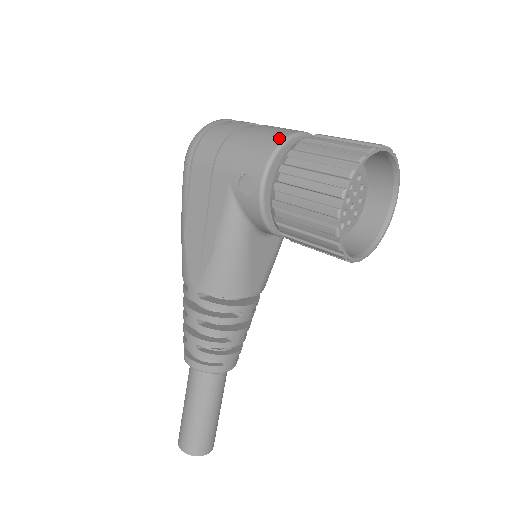
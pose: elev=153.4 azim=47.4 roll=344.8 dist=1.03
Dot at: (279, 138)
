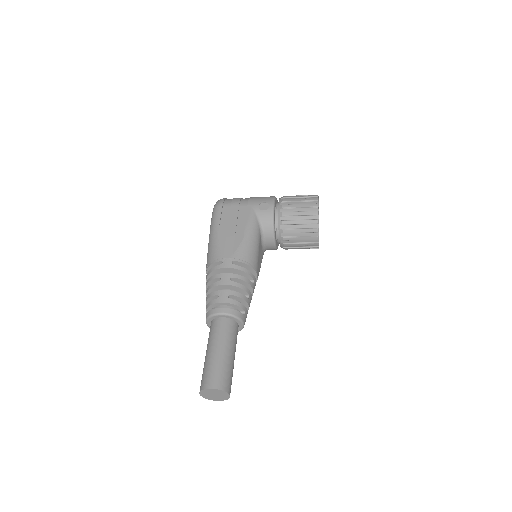
Dot at: occluded
